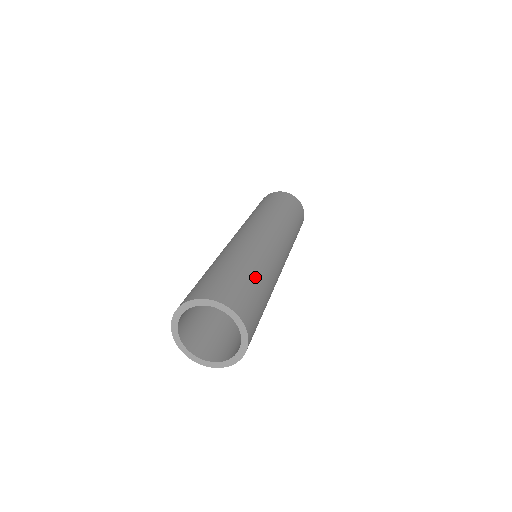
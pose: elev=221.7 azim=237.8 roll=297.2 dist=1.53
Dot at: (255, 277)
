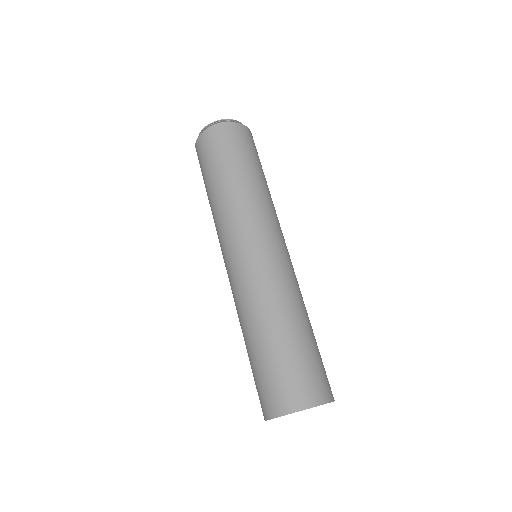
Dot at: (298, 335)
